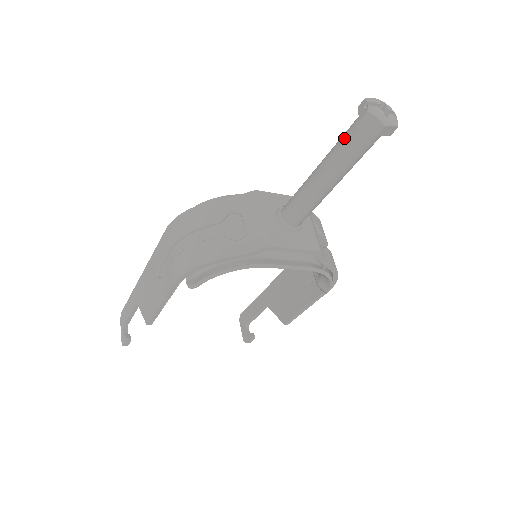
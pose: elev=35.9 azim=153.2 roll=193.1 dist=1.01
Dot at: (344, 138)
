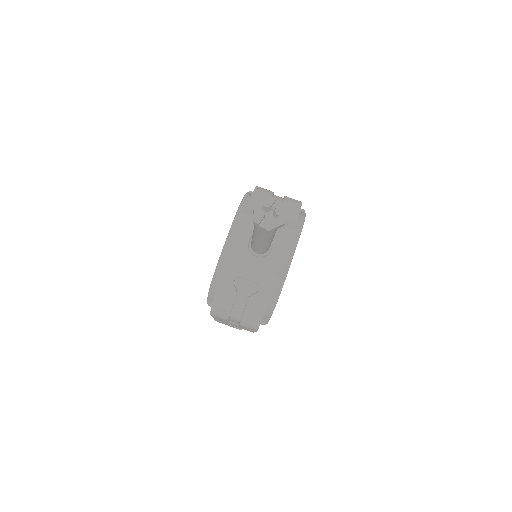
Dot at: (262, 233)
